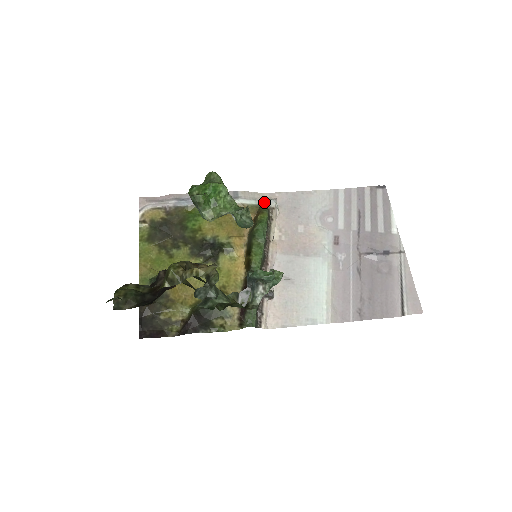
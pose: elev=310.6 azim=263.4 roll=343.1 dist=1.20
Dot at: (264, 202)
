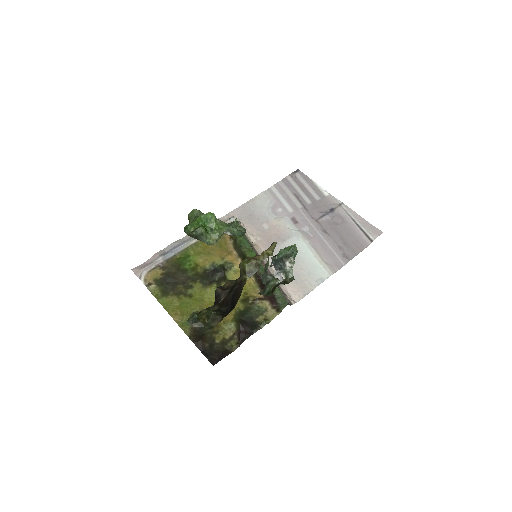
Dot at: (227, 222)
